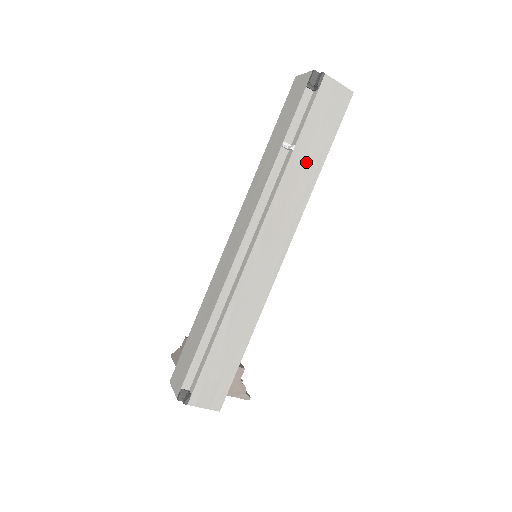
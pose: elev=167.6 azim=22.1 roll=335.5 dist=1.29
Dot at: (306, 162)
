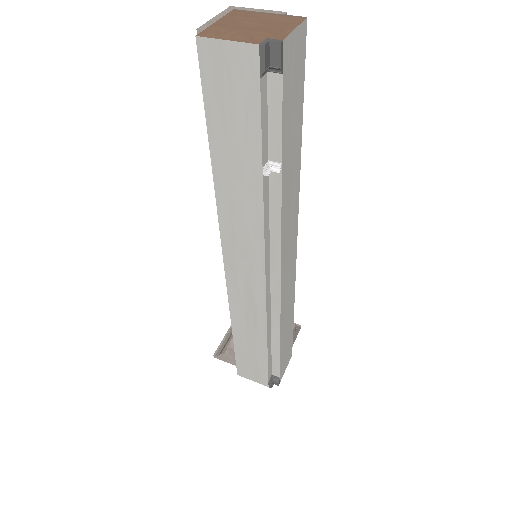
Dot at: (291, 161)
